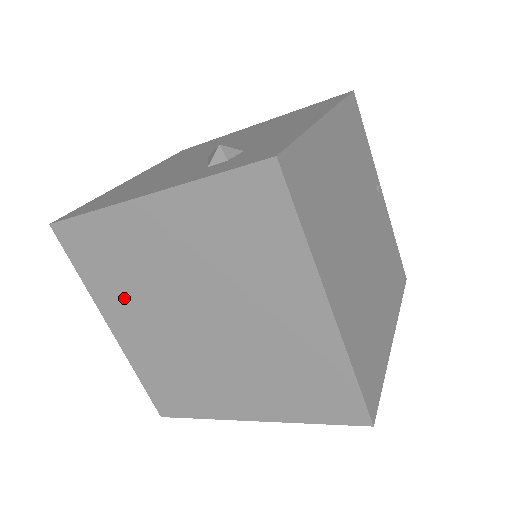
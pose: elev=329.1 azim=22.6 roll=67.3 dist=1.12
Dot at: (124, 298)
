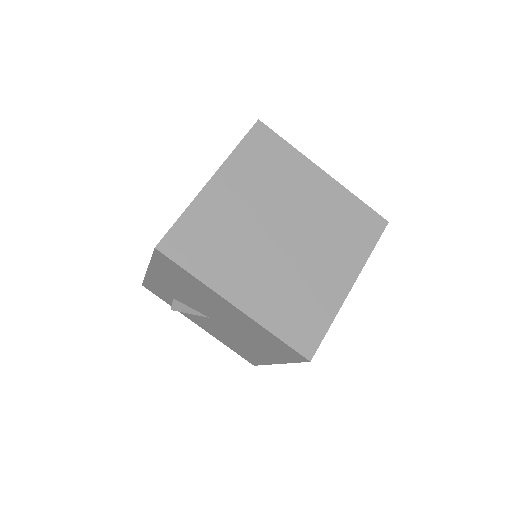
Dot at: (250, 180)
